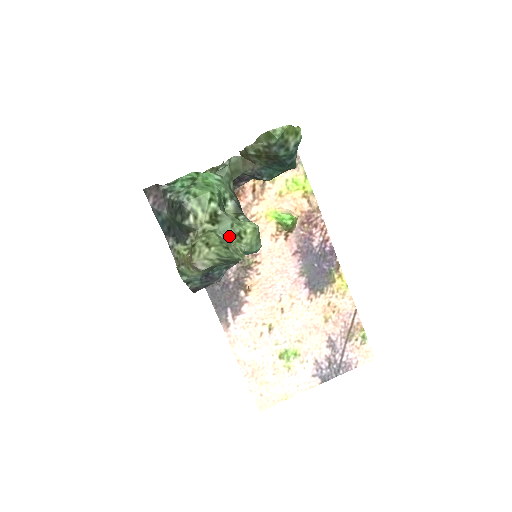
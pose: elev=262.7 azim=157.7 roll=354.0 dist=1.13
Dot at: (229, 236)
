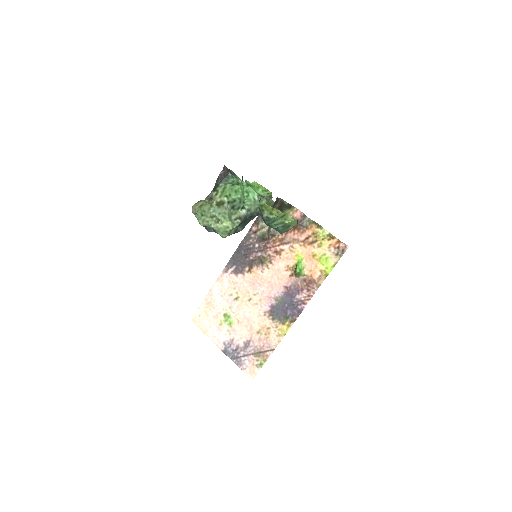
Dot at: (214, 215)
